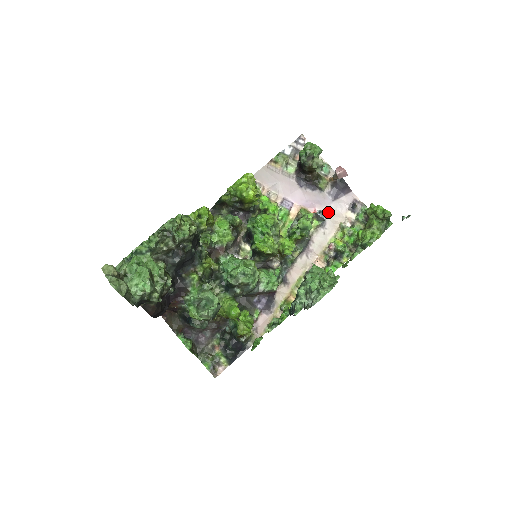
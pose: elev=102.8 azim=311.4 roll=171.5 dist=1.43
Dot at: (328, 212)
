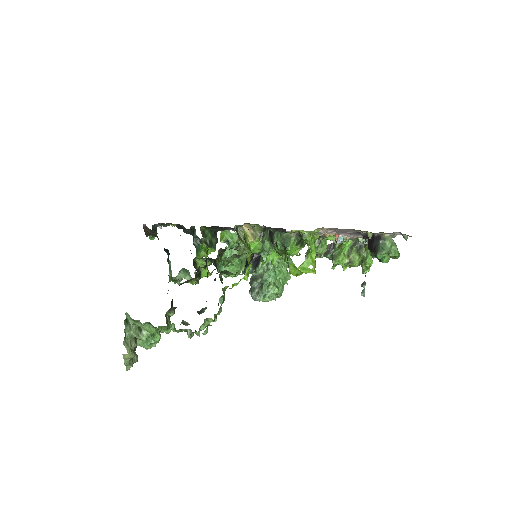
Dot at: (348, 235)
